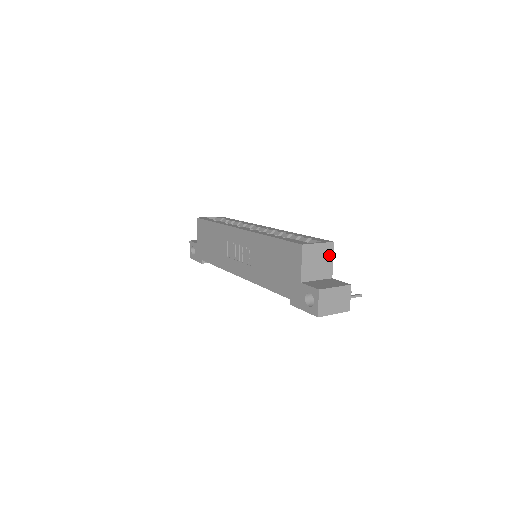
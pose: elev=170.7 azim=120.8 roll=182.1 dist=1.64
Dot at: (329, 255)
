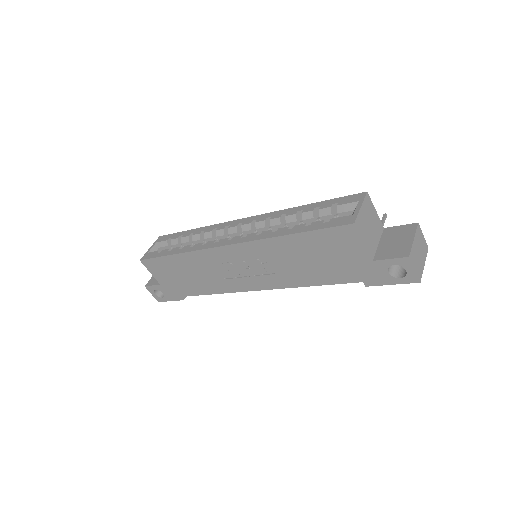
Dot at: (371, 209)
